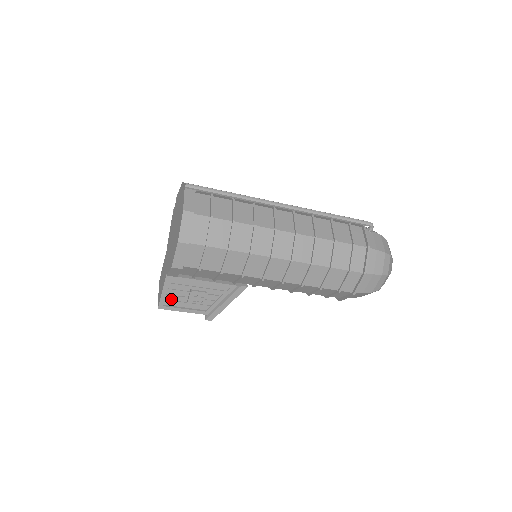
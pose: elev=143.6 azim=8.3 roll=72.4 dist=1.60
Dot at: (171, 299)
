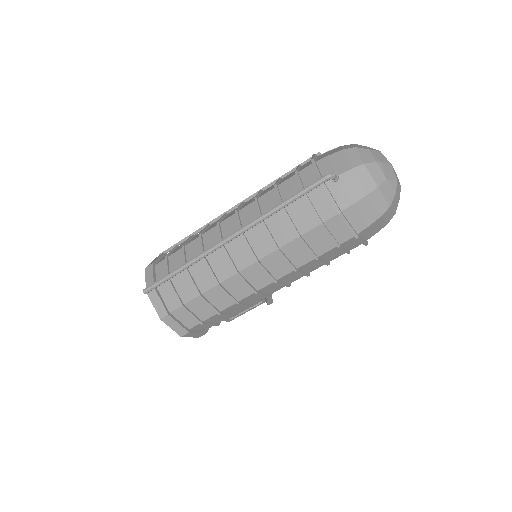
Dot at: occluded
